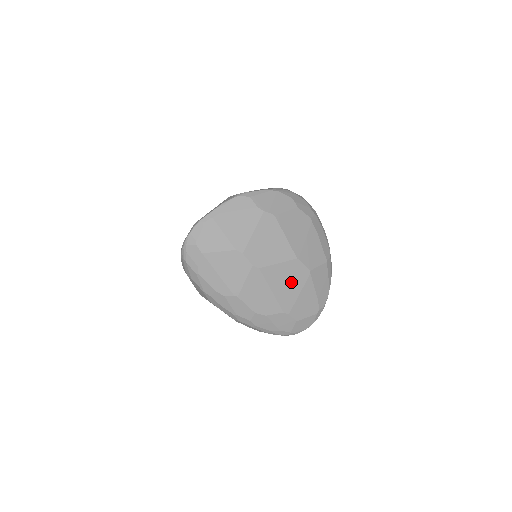
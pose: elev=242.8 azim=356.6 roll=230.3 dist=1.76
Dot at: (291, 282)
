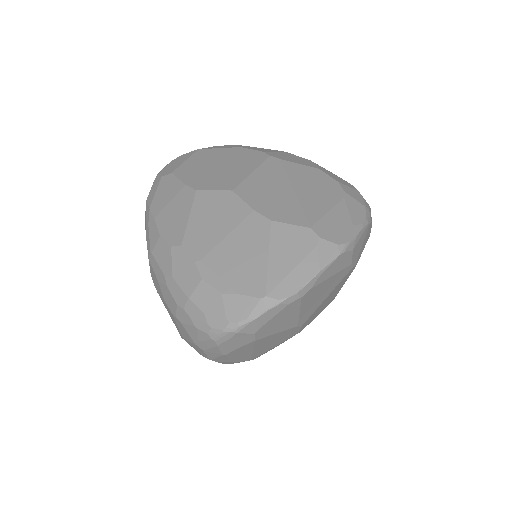
Dot at: occluded
